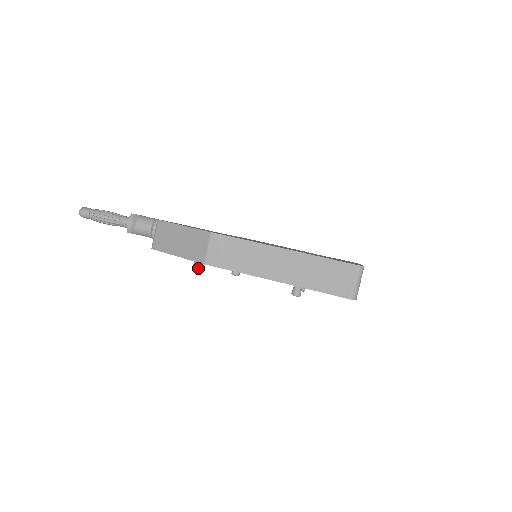
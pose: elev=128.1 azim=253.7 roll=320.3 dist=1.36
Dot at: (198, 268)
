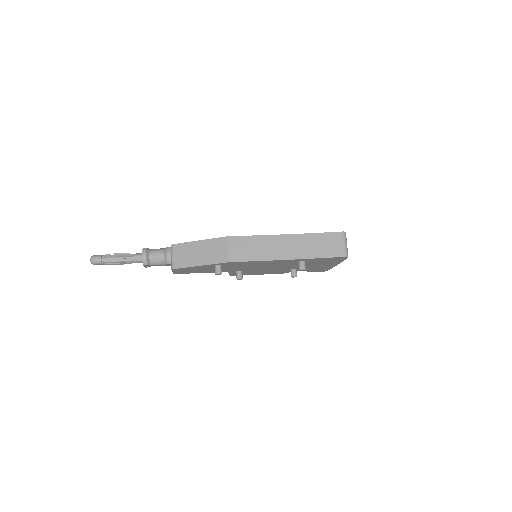
Dot at: (220, 271)
